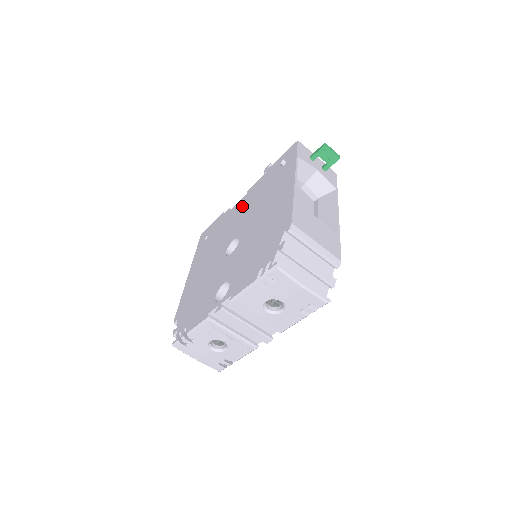
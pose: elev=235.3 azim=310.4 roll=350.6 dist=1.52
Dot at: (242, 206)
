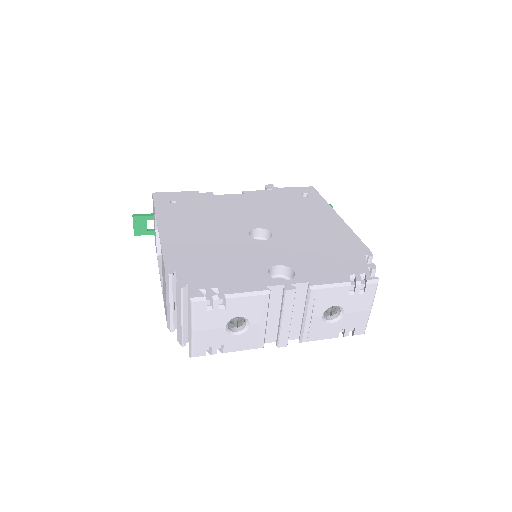
Dot at: (246, 201)
